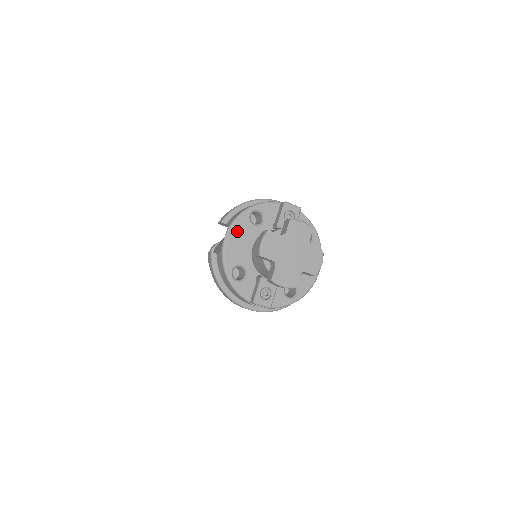
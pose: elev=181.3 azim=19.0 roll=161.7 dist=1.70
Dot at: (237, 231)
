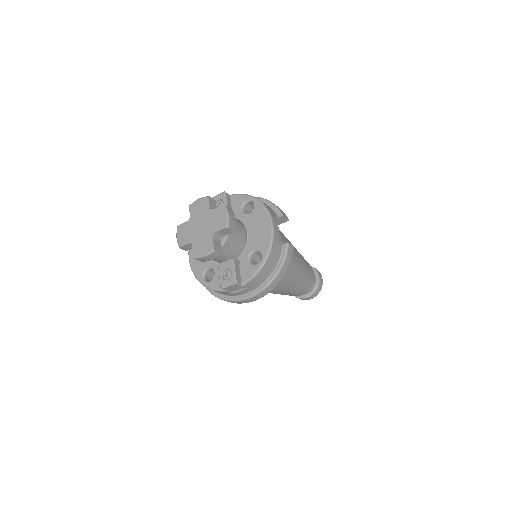
Dot at: occluded
